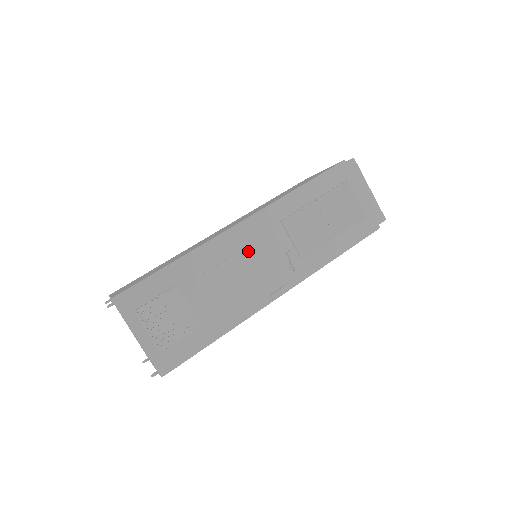
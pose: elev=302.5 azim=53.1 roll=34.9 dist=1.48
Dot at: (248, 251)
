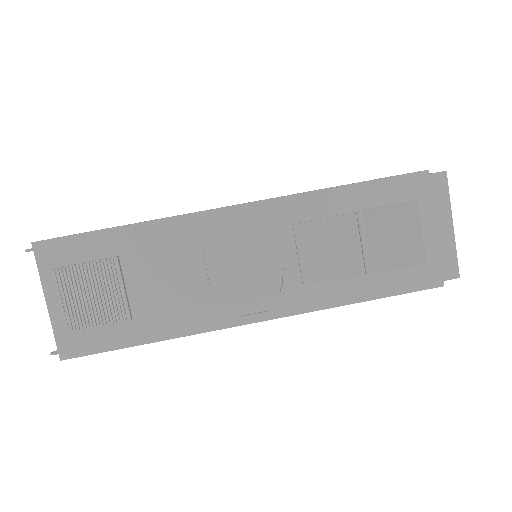
Dot at: (230, 248)
